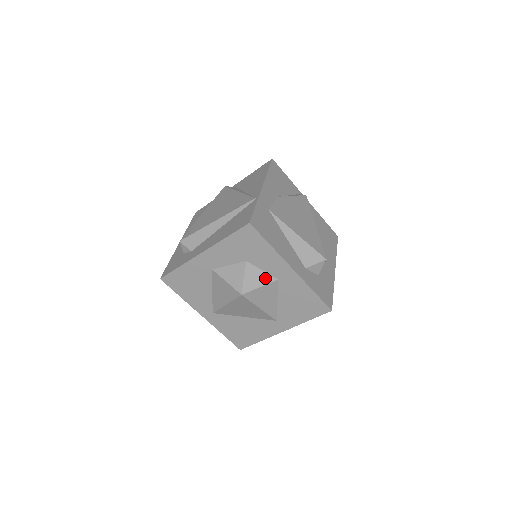
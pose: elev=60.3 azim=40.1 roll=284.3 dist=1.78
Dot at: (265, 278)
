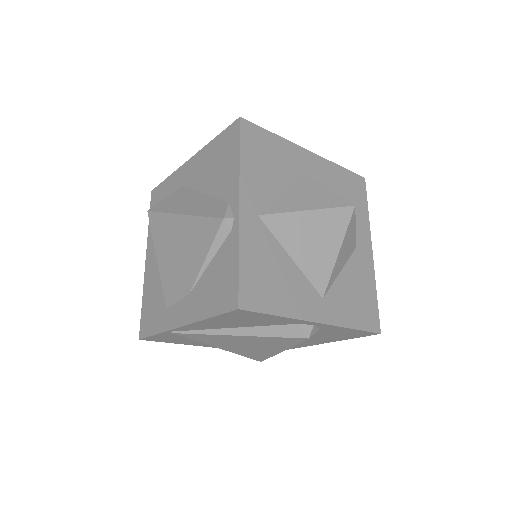
Dot at: occluded
